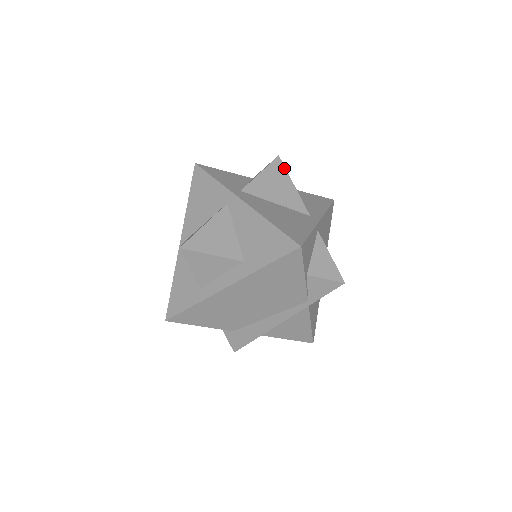
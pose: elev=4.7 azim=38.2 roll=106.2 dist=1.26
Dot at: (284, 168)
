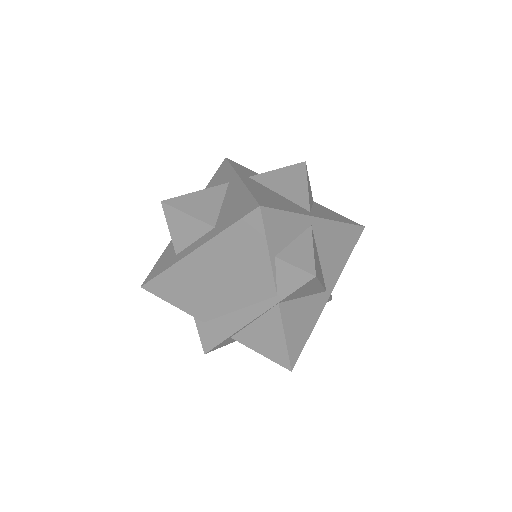
Dot at: (305, 171)
